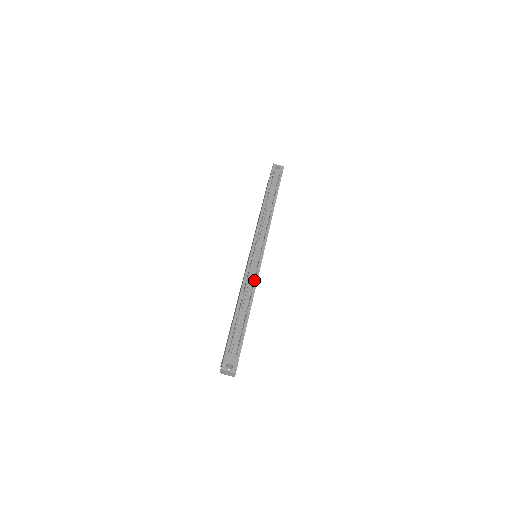
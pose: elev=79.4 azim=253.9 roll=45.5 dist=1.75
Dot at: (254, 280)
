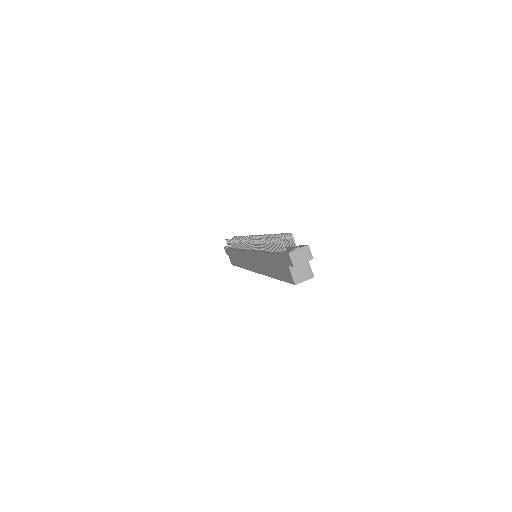
Dot at: occluded
